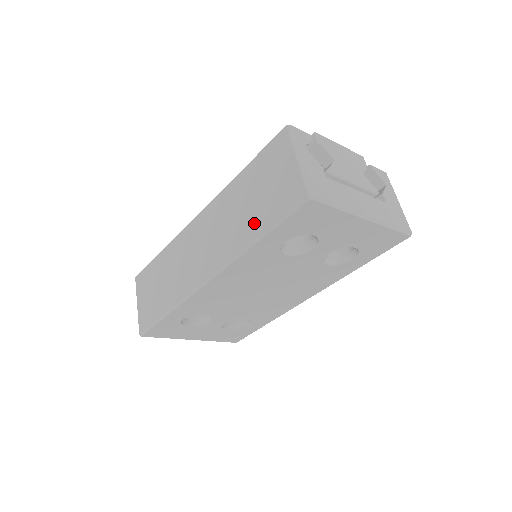
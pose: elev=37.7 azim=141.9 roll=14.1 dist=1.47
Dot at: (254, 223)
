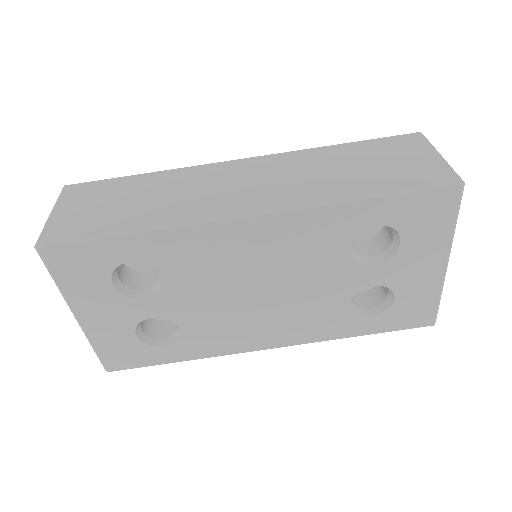
Dot at: (362, 182)
